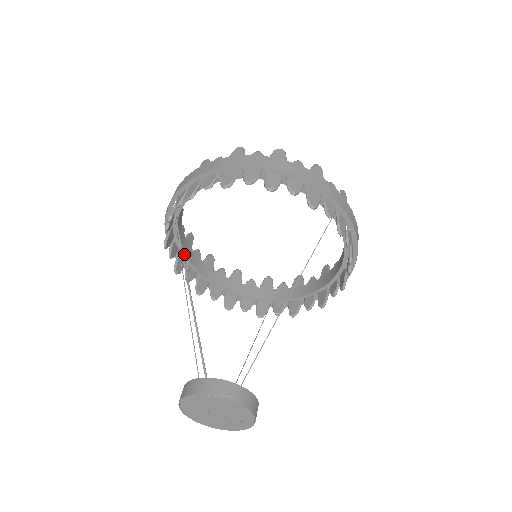
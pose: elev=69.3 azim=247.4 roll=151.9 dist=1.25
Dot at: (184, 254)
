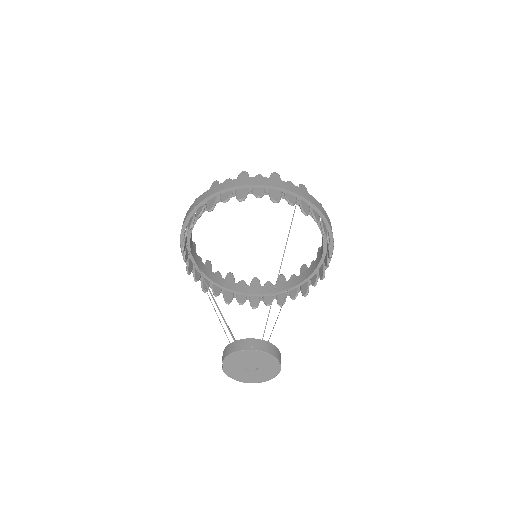
Dot at: (206, 276)
